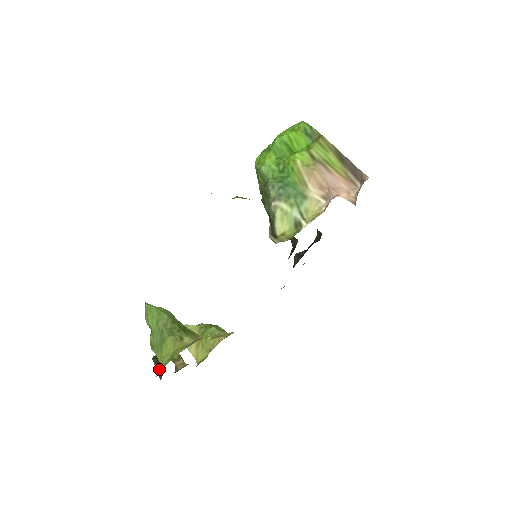
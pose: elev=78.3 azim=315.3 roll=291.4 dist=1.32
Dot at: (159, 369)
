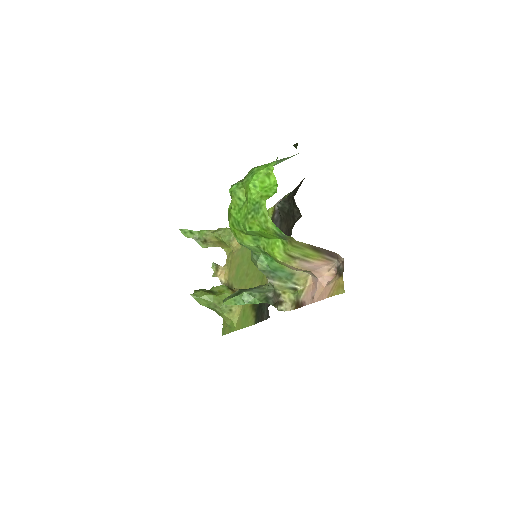
Dot at: (226, 323)
